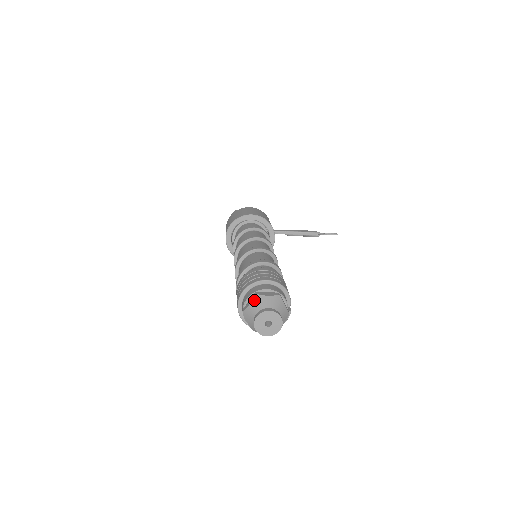
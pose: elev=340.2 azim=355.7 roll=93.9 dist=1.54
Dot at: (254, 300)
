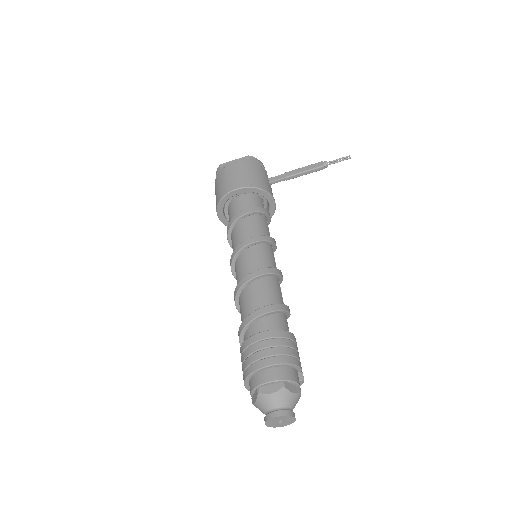
Dot at: (258, 399)
